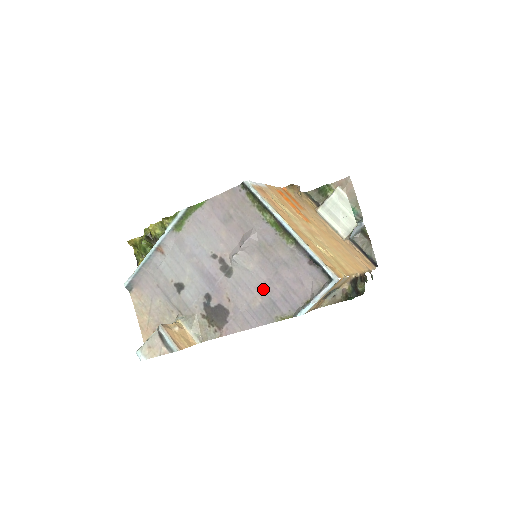
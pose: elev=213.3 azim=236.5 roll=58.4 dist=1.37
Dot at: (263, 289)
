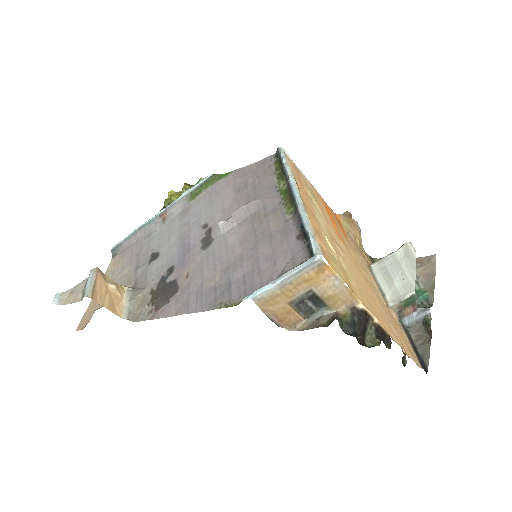
Dot at: (228, 266)
